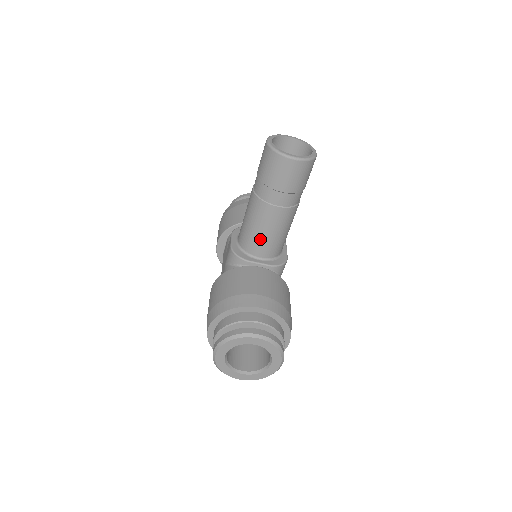
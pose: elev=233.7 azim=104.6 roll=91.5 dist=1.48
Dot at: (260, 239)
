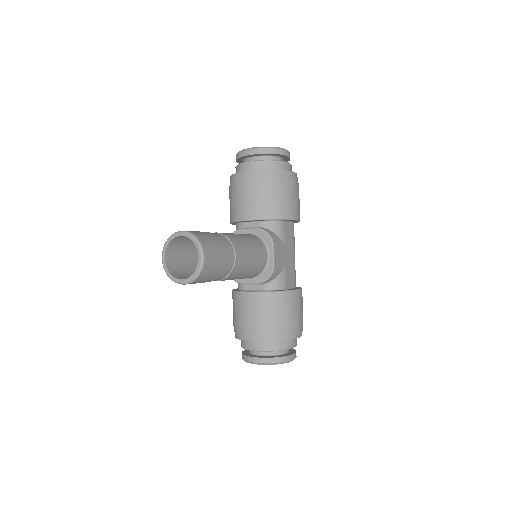
Dot at: occluded
